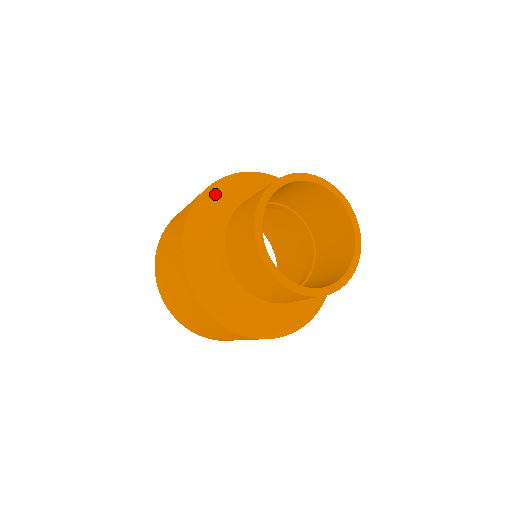
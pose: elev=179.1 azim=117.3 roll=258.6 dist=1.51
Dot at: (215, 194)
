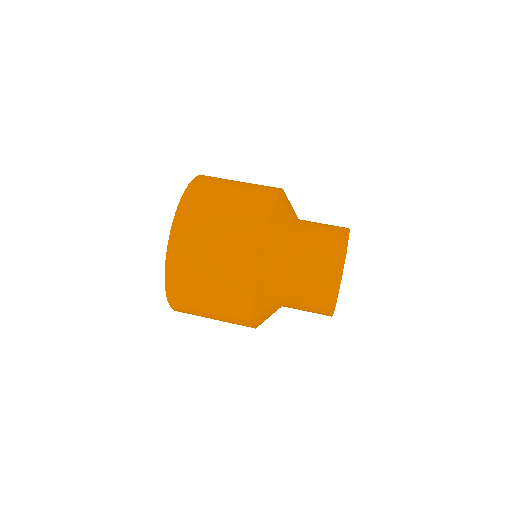
Dot at: (276, 226)
